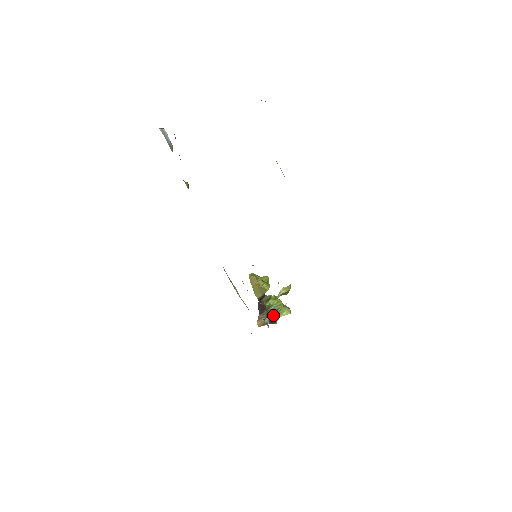
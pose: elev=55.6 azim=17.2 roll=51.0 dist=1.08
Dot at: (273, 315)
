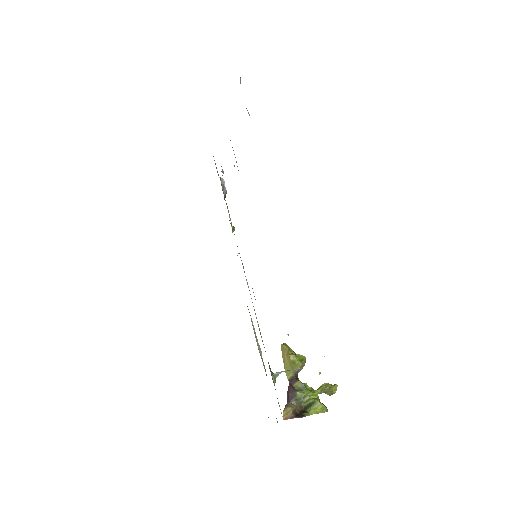
Dot at: (305, 410)
